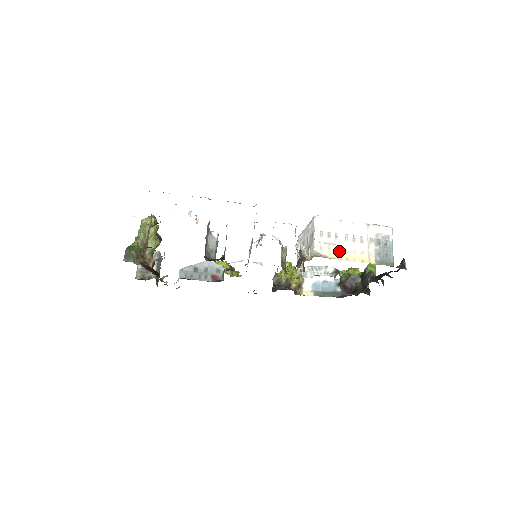
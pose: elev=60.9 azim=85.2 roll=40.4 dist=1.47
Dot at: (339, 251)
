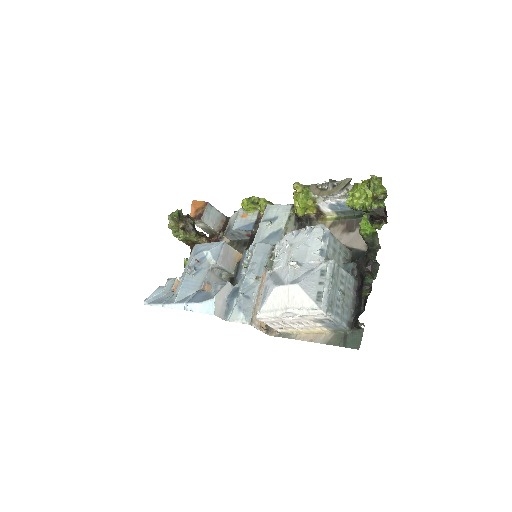
Dot at: (295, 330)
